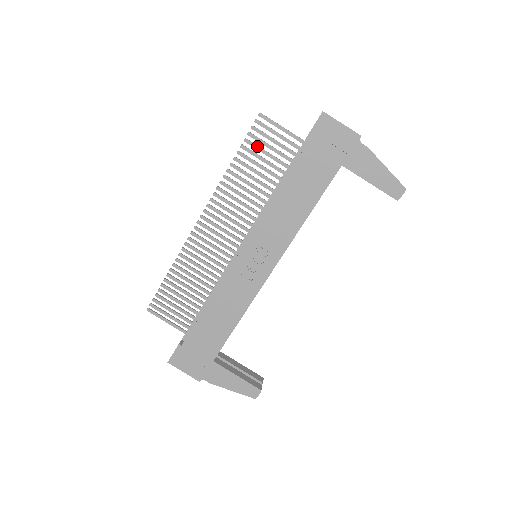
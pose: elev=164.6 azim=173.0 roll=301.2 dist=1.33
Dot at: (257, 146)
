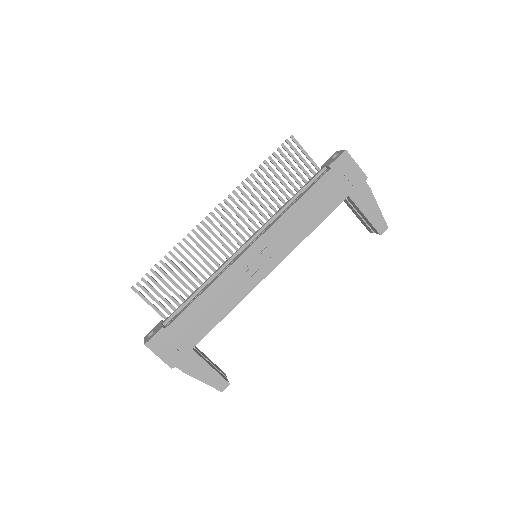
Dot at: (282, 161)
